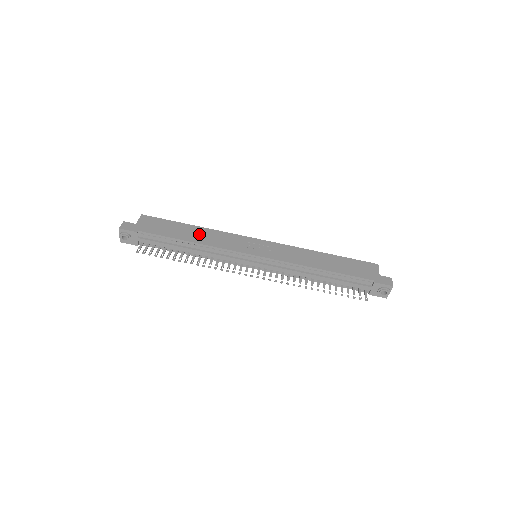
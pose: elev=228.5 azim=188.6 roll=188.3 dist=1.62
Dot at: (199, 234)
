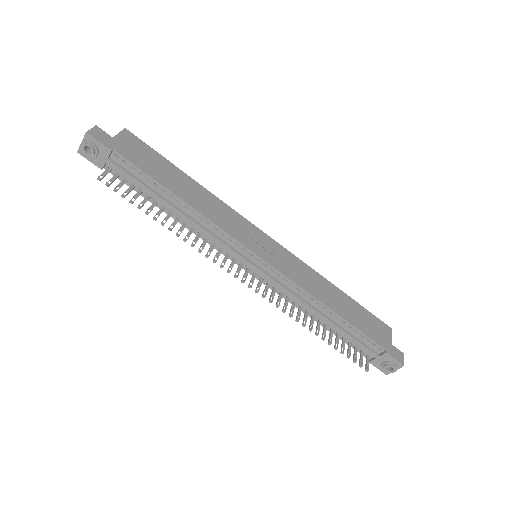
Dot at: (196, 193)
